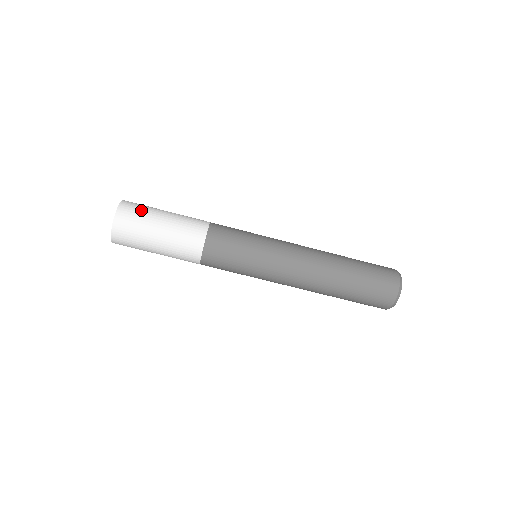
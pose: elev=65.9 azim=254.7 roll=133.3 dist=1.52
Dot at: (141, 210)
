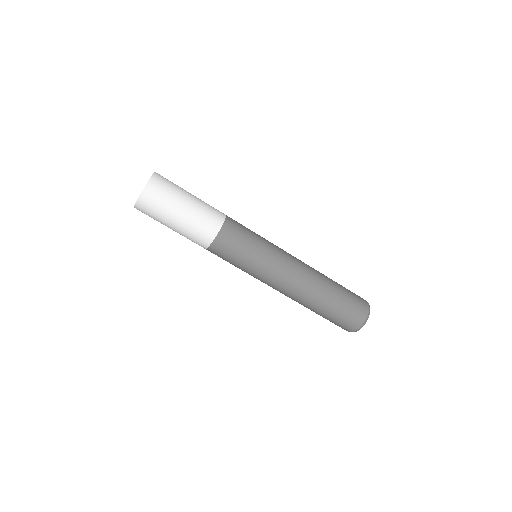
Dot at: (166, 194)
